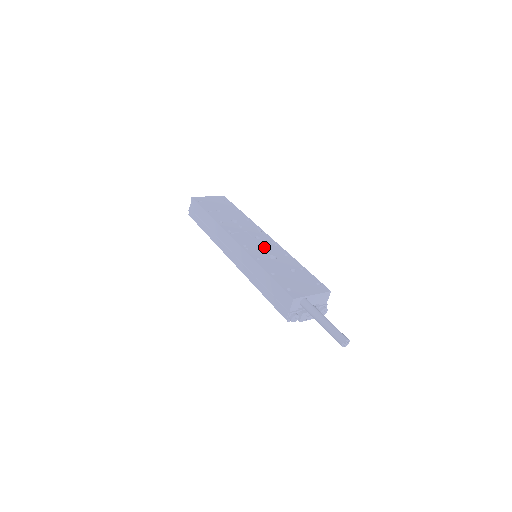
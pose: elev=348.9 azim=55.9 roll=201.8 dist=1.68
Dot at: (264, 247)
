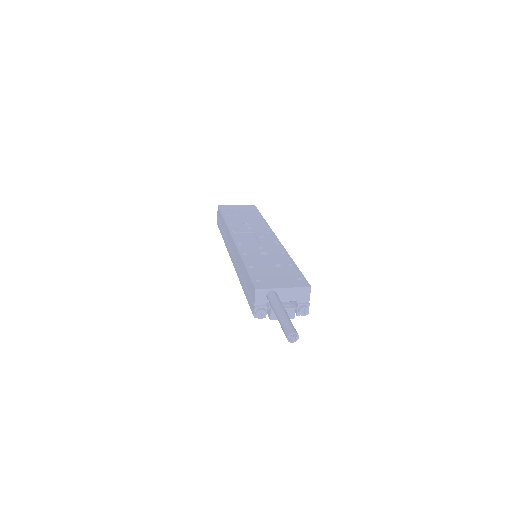
Dot at: (261, 245)
